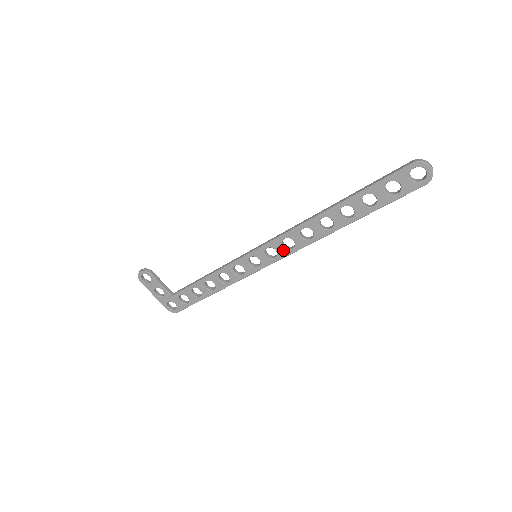
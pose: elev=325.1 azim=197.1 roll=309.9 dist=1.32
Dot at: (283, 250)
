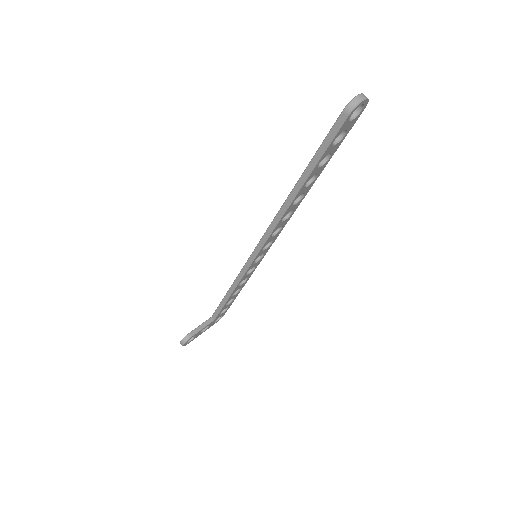
Dot at: (275, 236)
